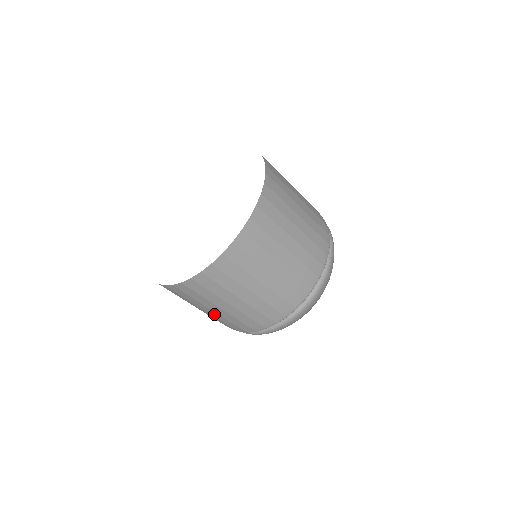
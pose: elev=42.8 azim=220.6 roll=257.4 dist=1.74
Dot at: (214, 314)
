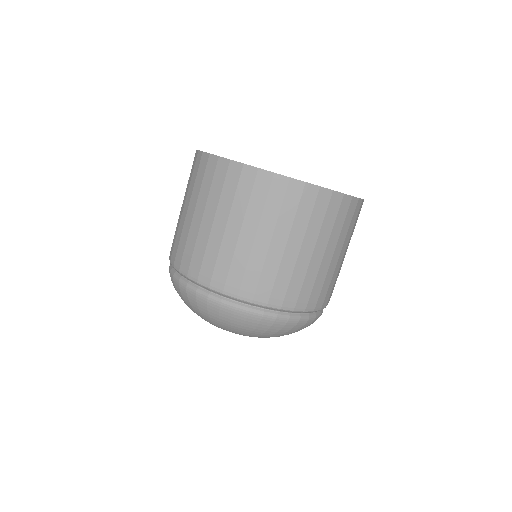
Dot at: (205, 229)
